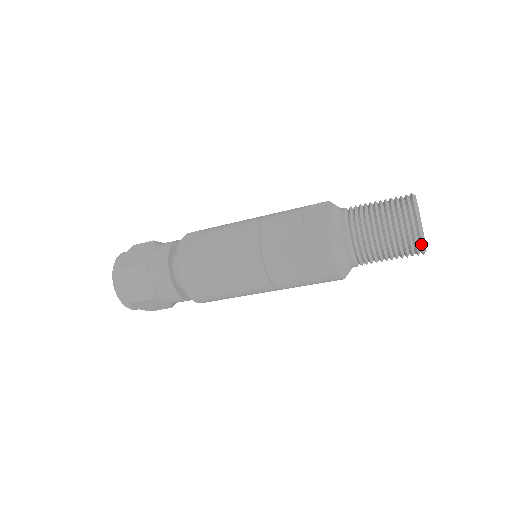
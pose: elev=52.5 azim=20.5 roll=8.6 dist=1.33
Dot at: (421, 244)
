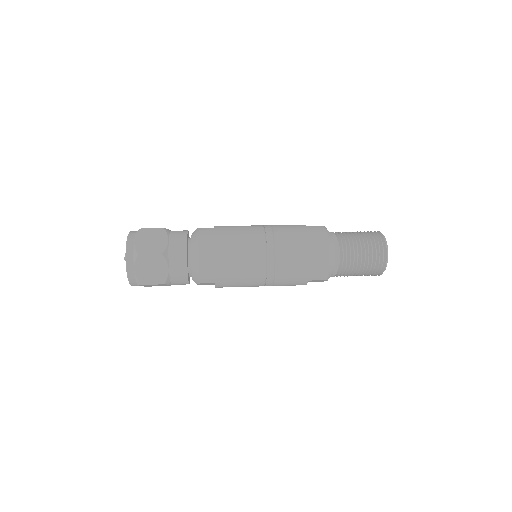
Dot at: (386, 251)
